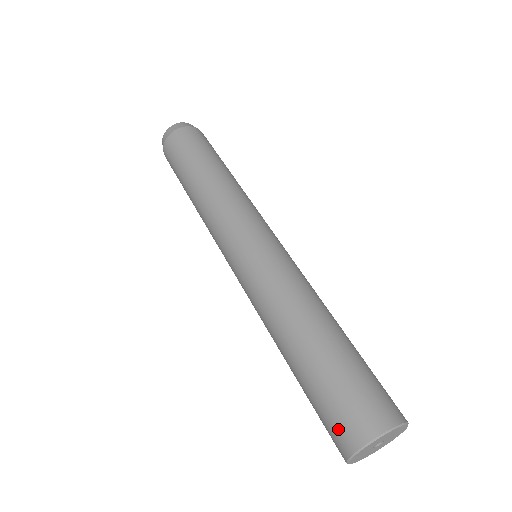
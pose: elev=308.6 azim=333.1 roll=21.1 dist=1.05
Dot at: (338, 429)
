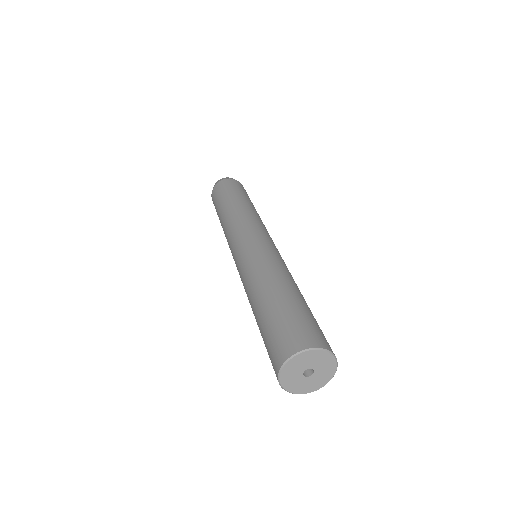
Dot at: (280, 344)
